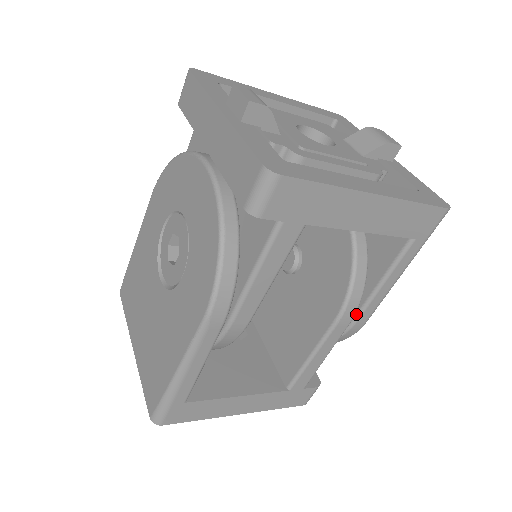
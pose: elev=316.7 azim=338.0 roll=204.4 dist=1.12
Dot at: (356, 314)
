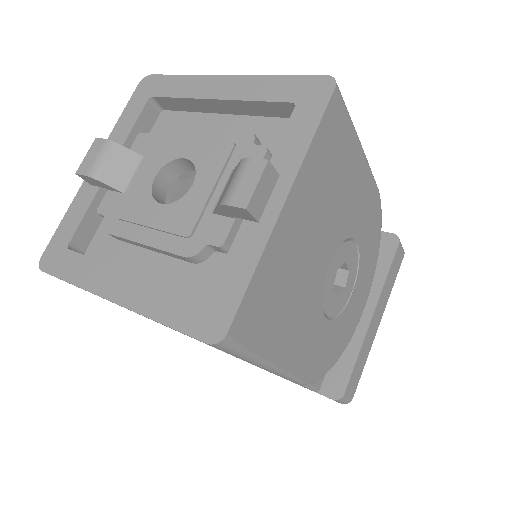
Dot at: occluded
